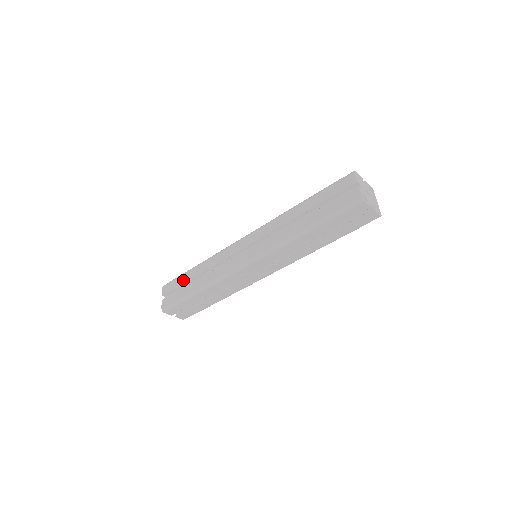
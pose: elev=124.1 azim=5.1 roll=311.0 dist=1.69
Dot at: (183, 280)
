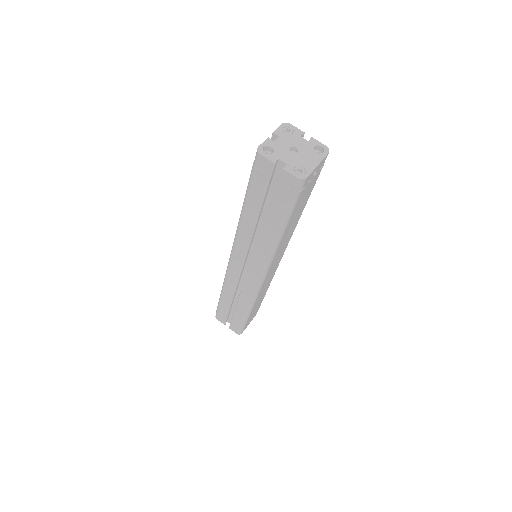
Dot at: occluded
